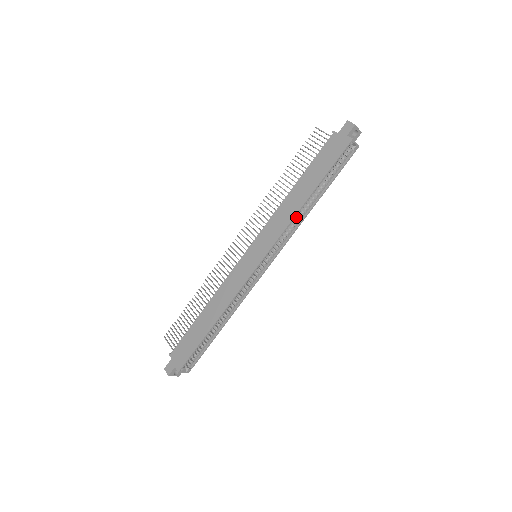
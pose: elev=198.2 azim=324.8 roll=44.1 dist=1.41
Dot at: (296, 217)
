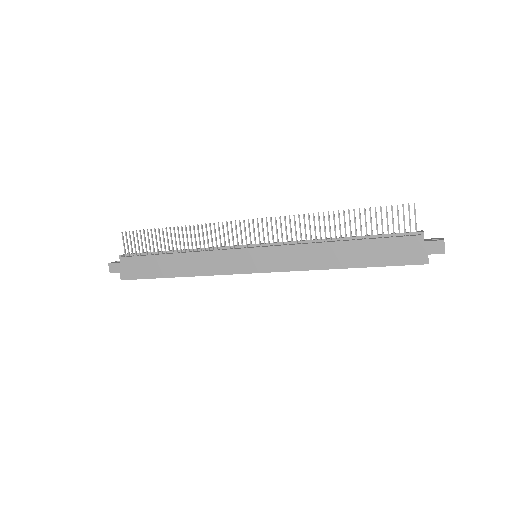
Dot at: occluded
